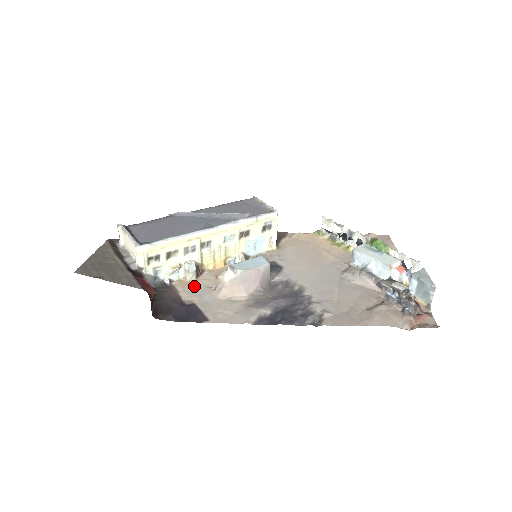
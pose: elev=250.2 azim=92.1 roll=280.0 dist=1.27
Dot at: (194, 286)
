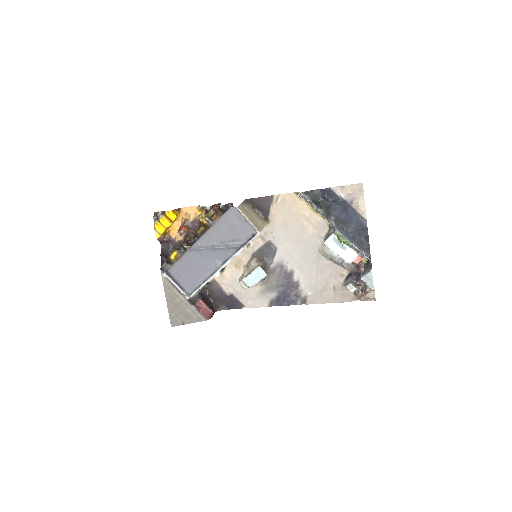
Dot at: (226, 278)
